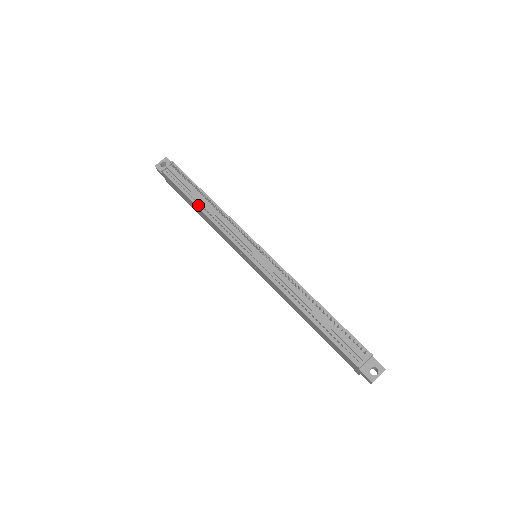
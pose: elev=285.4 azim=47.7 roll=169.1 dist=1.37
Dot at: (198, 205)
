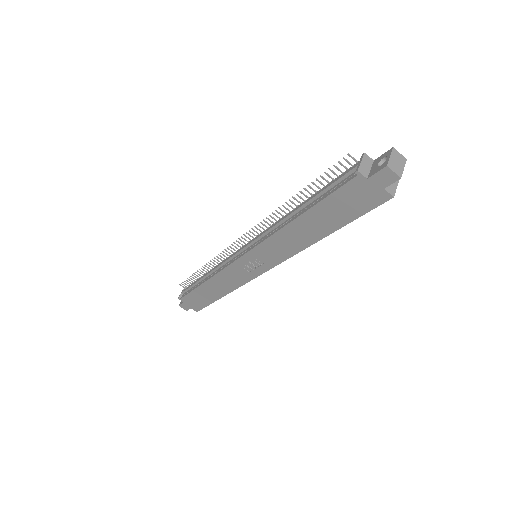
Dot at: (203, 282)
